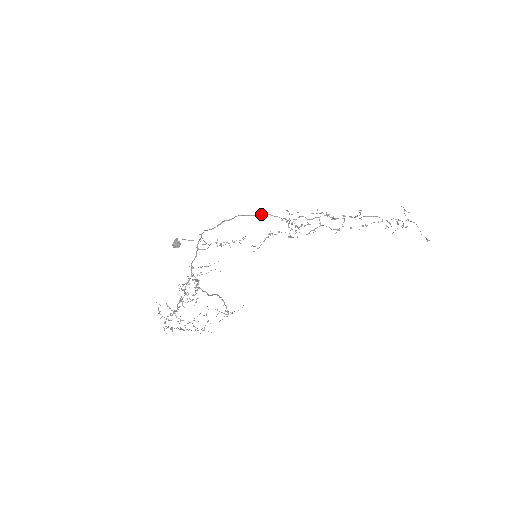
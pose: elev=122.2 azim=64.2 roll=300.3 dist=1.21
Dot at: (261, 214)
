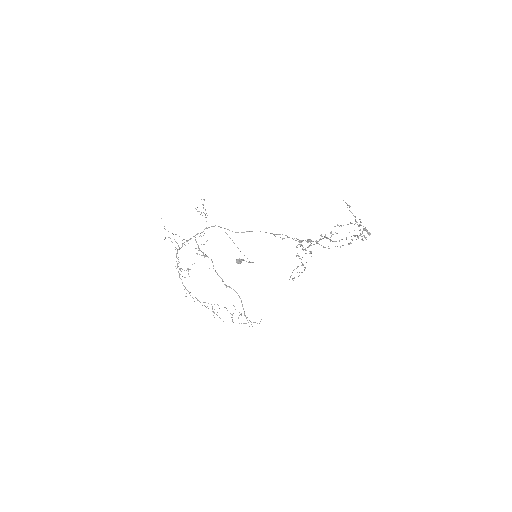
Dot at: (280, 234)
